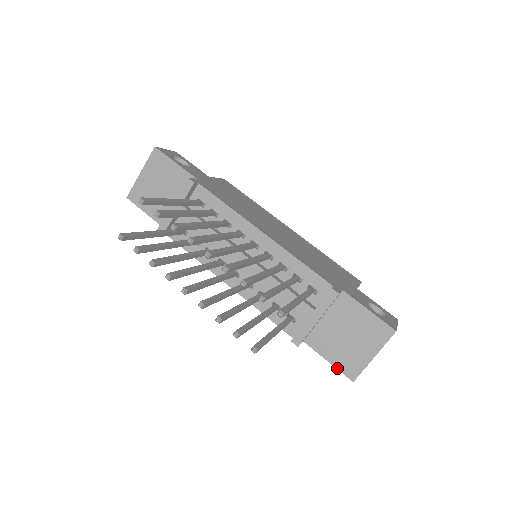
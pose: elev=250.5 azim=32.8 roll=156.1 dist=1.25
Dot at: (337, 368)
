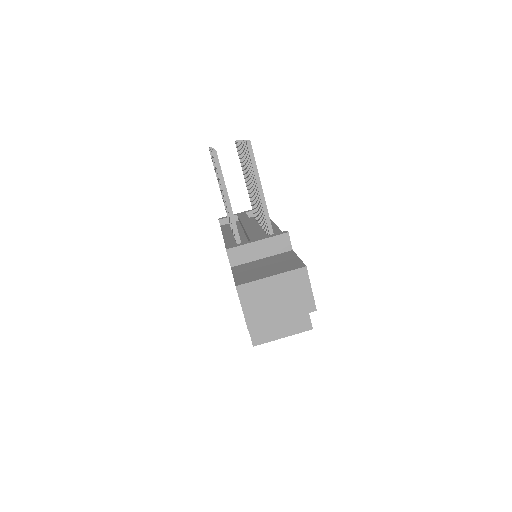
Dot at: (235, 279)
